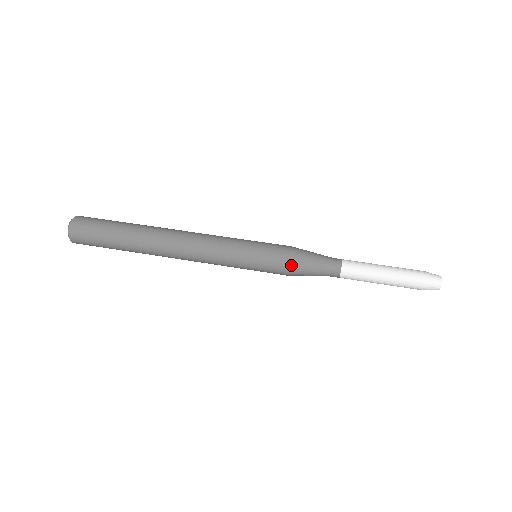
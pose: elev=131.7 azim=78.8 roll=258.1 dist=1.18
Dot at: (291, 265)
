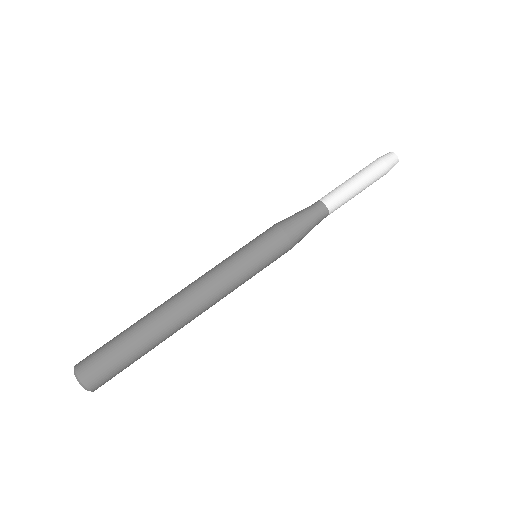
Dot at: (294, 241)
